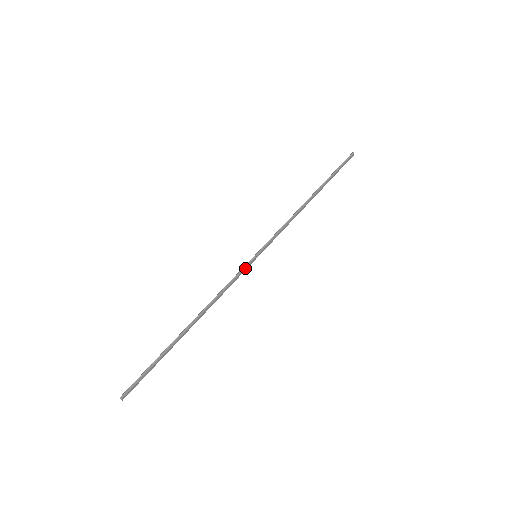
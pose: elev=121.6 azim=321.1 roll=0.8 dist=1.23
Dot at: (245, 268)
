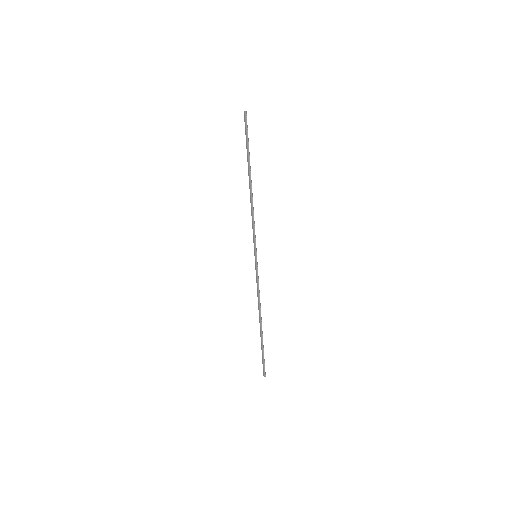
Dot at: occluded
